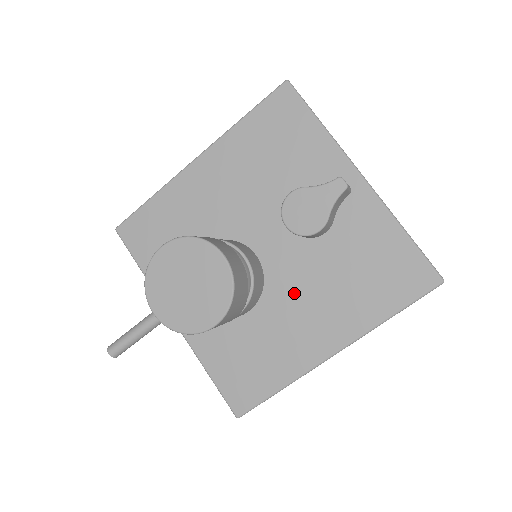
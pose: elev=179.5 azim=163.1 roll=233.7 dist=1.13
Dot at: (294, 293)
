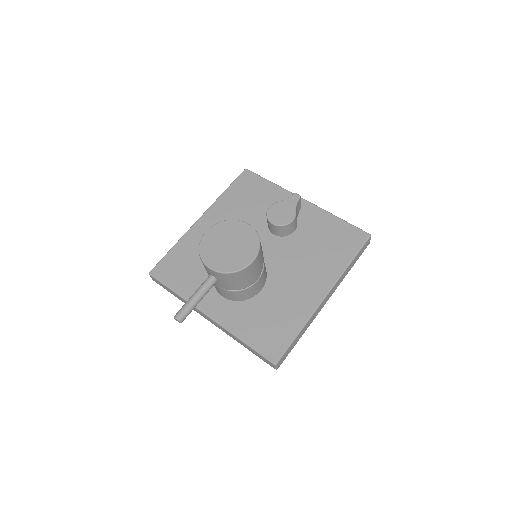
Dot at: (288, 269)
